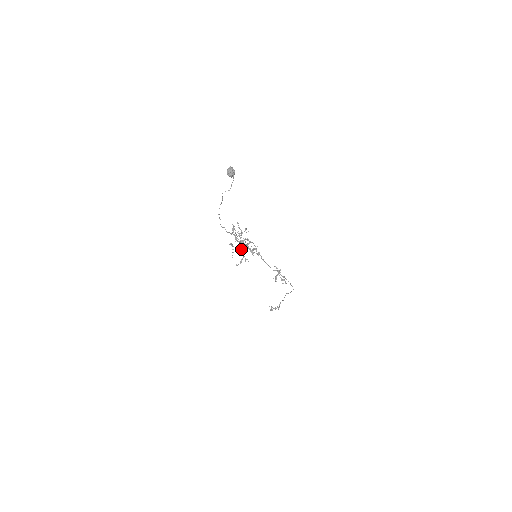
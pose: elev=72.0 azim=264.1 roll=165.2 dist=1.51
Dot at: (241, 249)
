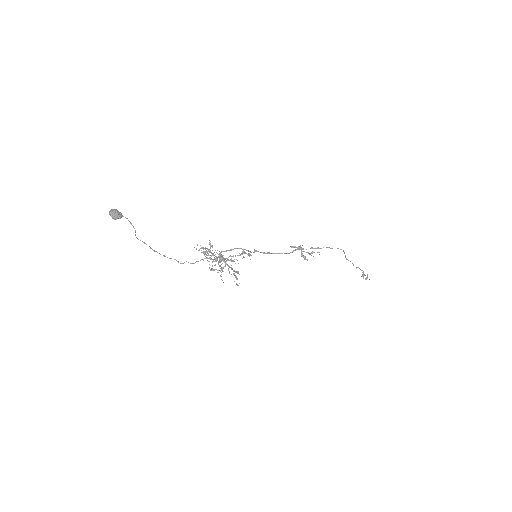
Dot at: occluded
